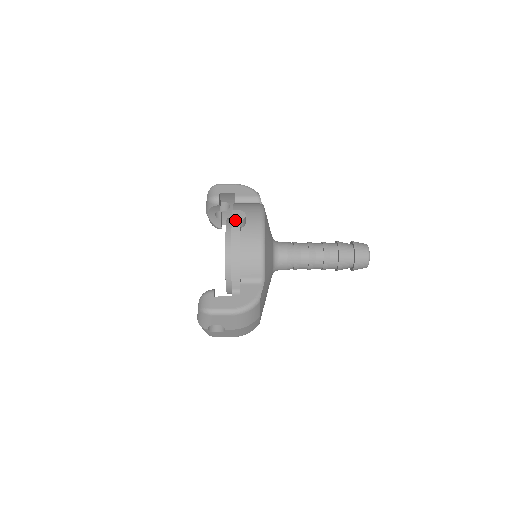
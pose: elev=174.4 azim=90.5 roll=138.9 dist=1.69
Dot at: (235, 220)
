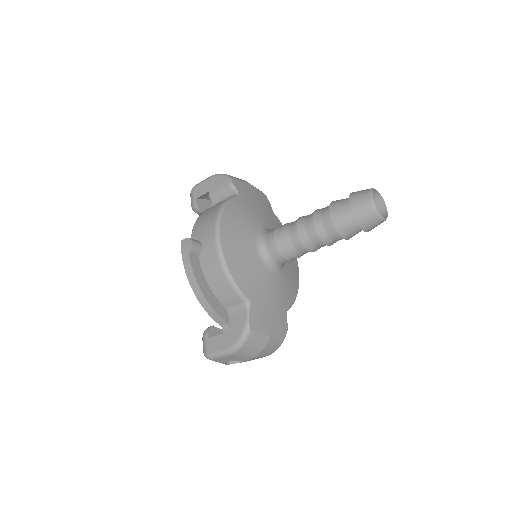
Dot at: (184, 254)
